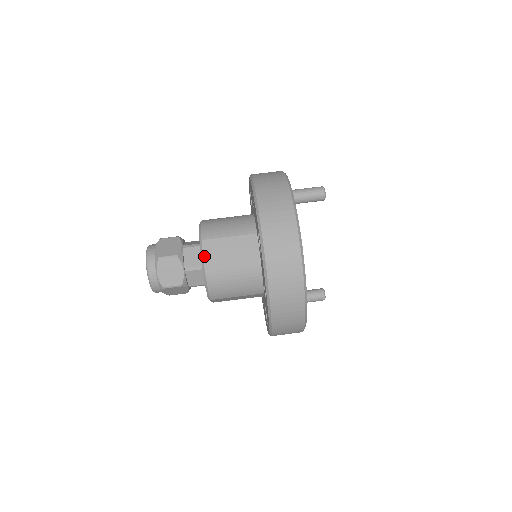
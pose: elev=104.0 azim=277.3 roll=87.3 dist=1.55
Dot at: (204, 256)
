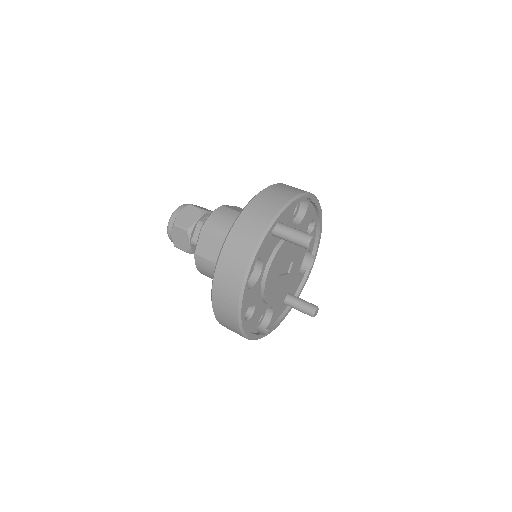
Dot at: (198, 243)
